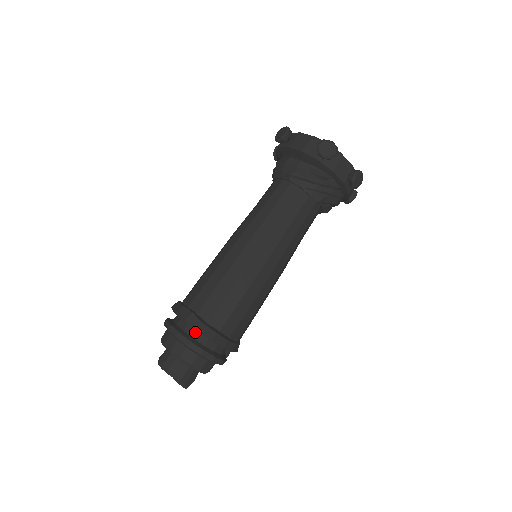
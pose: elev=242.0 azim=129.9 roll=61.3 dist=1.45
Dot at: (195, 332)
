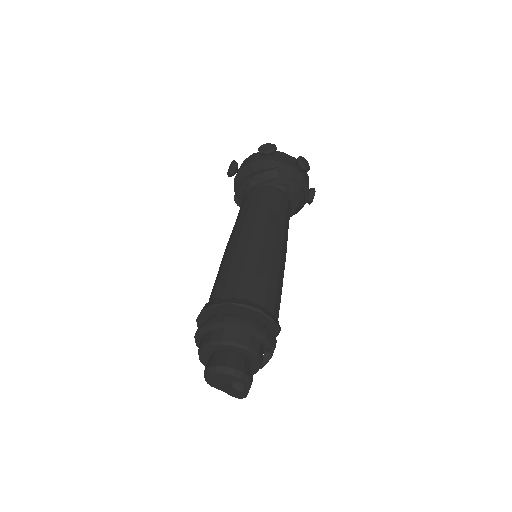
Dot at: (226, 313)
